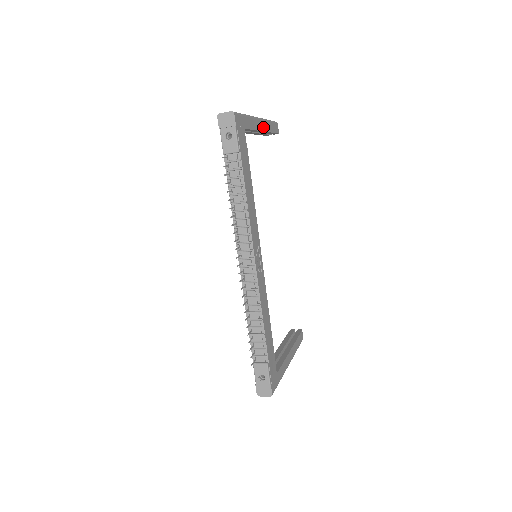
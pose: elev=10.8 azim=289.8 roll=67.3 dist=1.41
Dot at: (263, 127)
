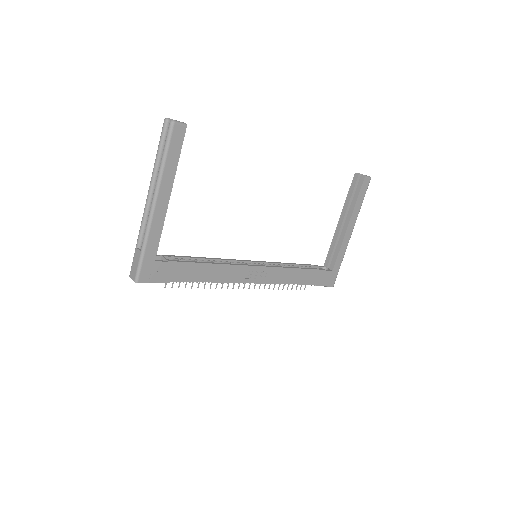
Dot at: (165, 195)
